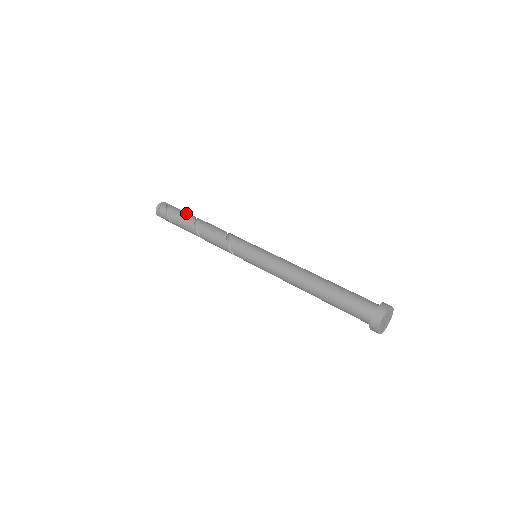
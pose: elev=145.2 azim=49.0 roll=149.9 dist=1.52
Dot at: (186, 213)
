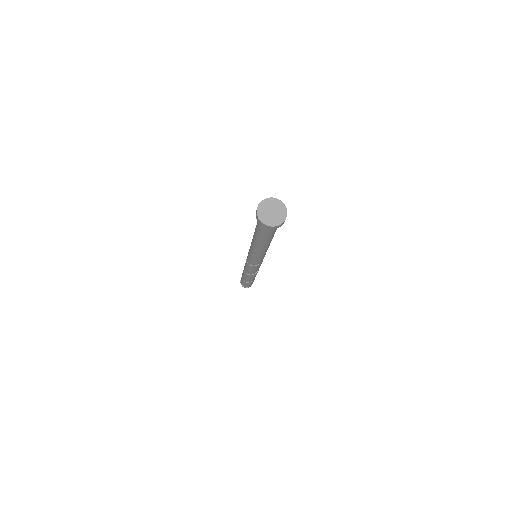
Dot at: occluded
